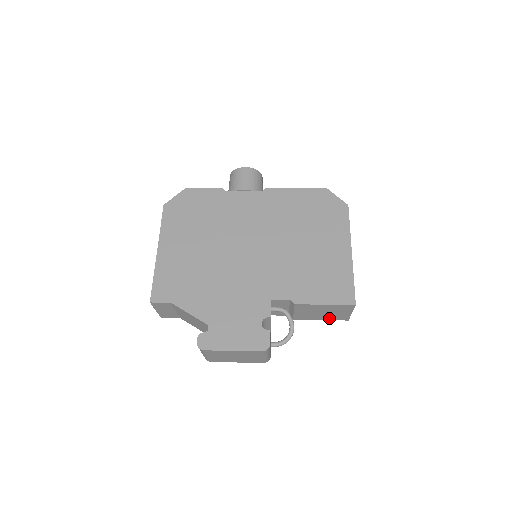
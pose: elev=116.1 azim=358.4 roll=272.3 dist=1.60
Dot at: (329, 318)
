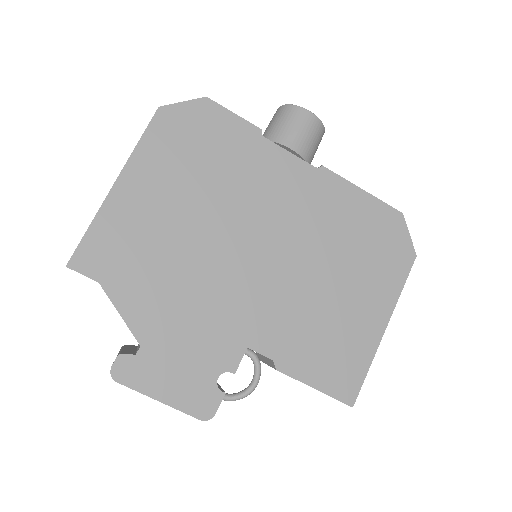
Dot at: occluded
